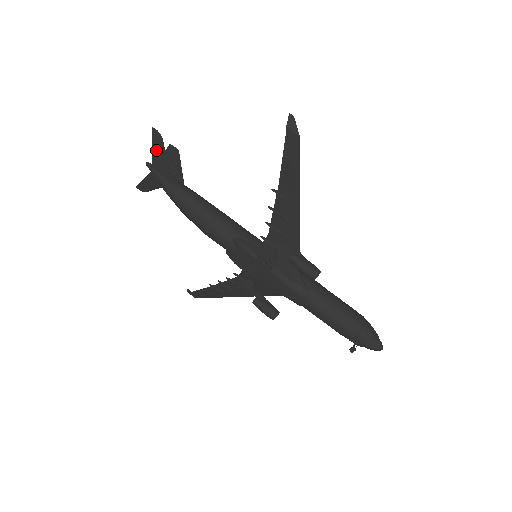
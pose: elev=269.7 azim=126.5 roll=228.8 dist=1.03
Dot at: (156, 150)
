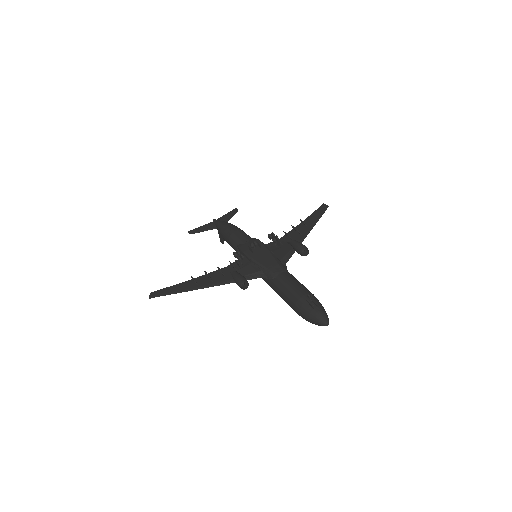
Dot at: (229, 214)
